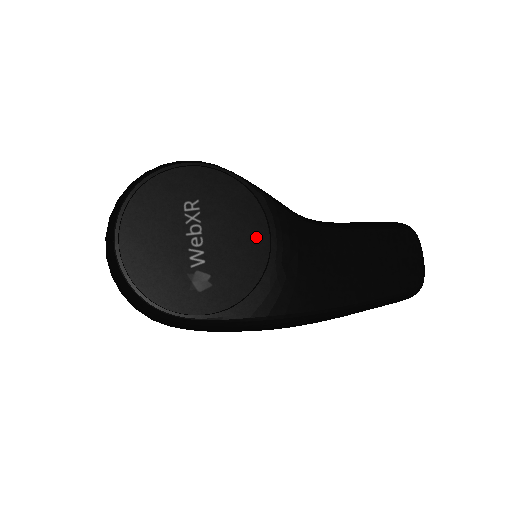
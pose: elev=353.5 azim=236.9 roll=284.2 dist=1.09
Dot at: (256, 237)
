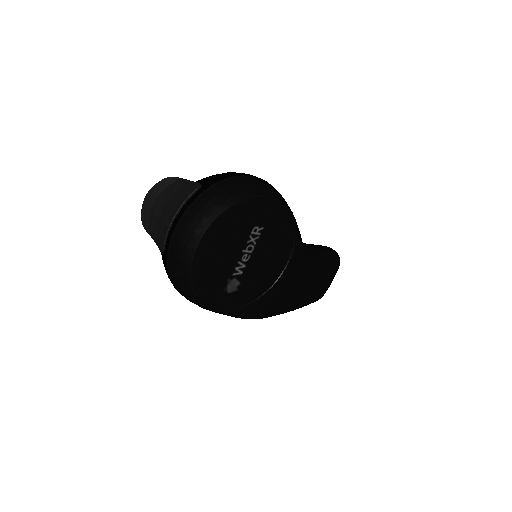
Dot at: (279, 264)
